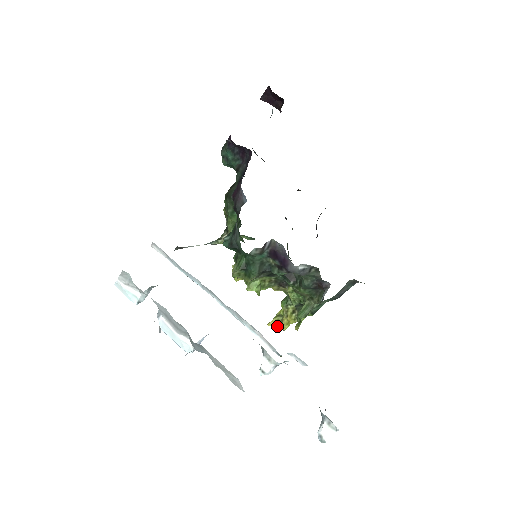
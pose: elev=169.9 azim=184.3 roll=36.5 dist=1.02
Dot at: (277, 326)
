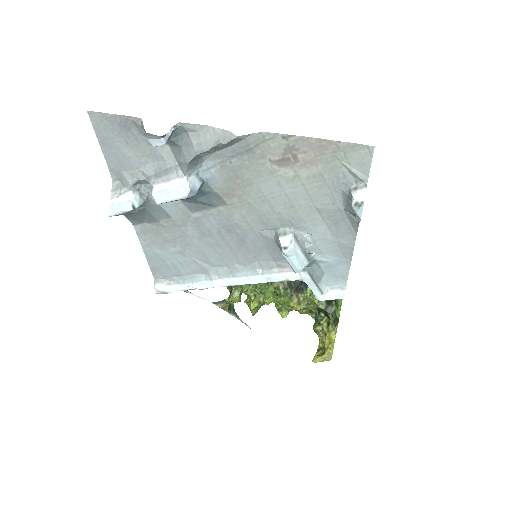
Dot at: (322, 356)
